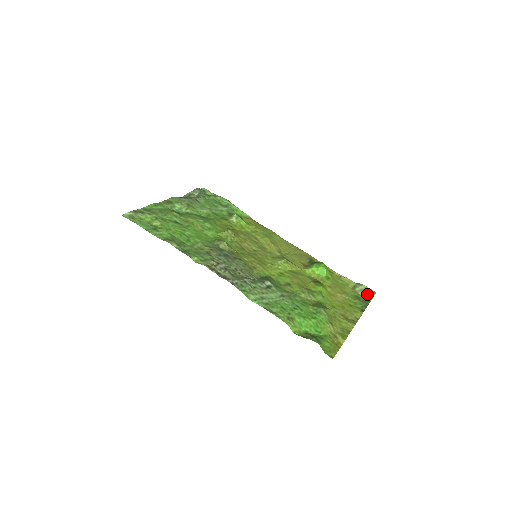
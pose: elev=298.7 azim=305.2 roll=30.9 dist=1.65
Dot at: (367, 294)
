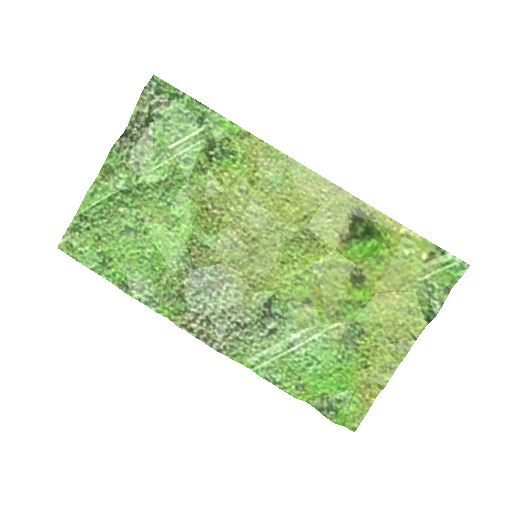
Dot at: (450, 273)
